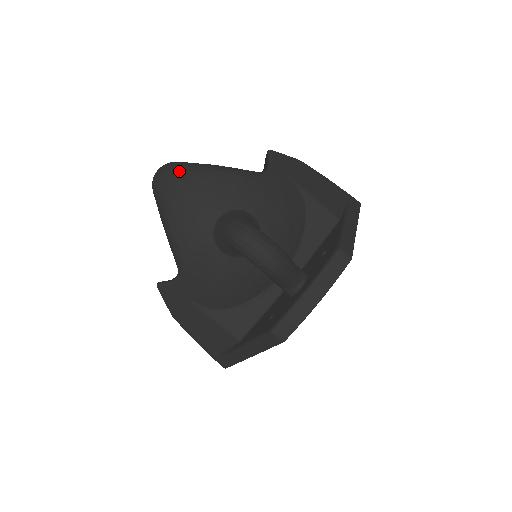
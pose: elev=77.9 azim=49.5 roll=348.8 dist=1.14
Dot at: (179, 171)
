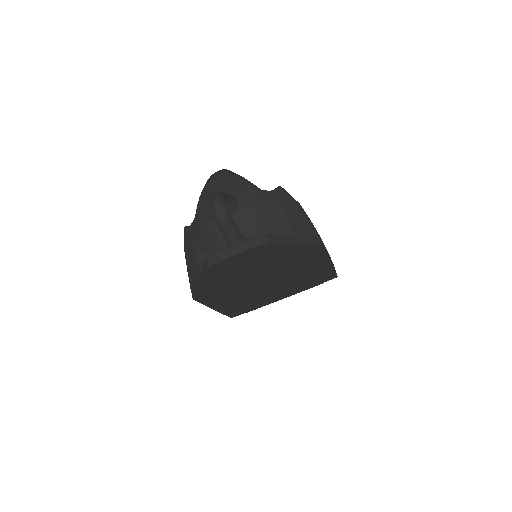
Dot at: (223, 171)
